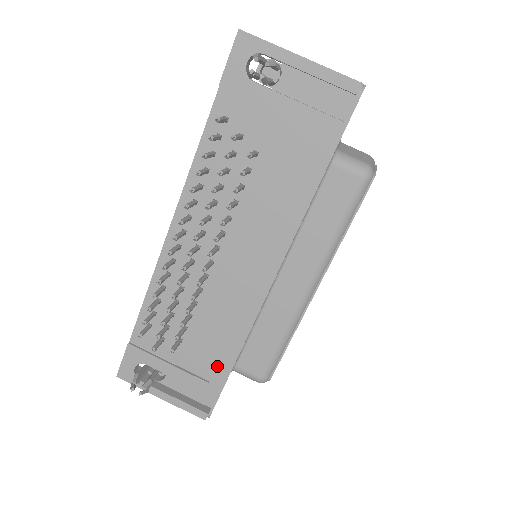
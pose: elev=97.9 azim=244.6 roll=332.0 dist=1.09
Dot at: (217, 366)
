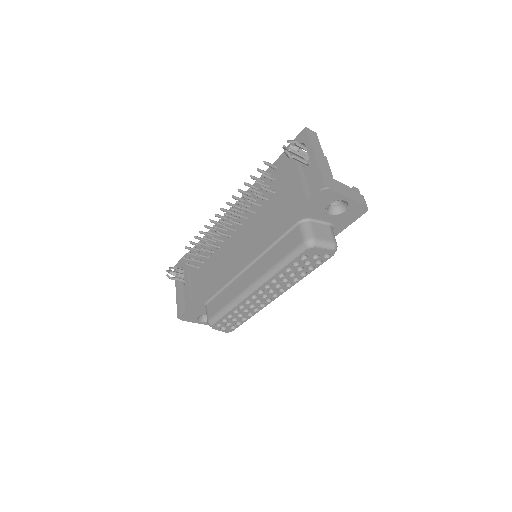
Dot at: (198, 293)
